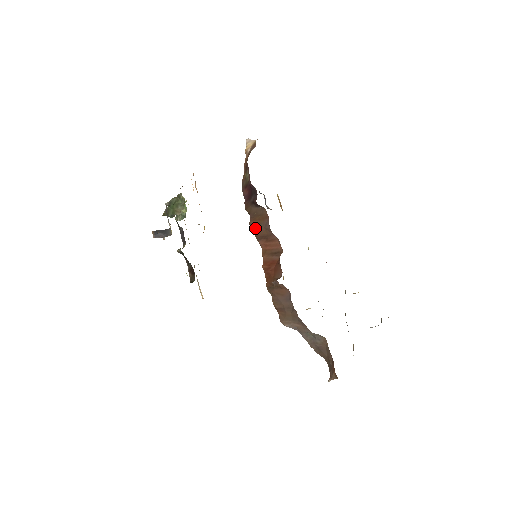
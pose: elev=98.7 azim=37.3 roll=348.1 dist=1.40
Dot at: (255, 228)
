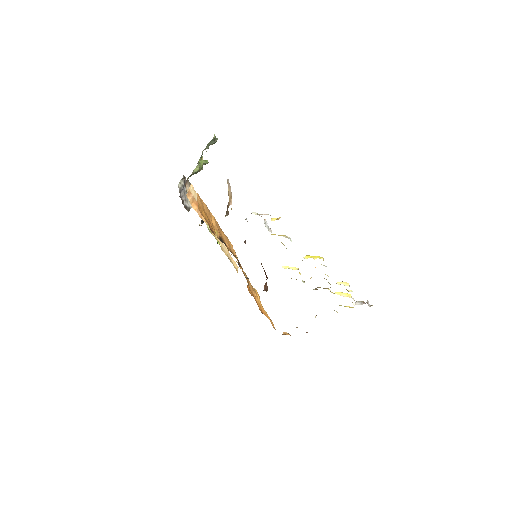
Dot at: occluded
